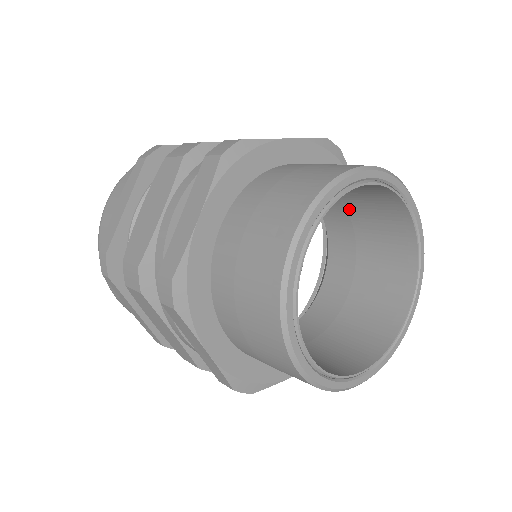
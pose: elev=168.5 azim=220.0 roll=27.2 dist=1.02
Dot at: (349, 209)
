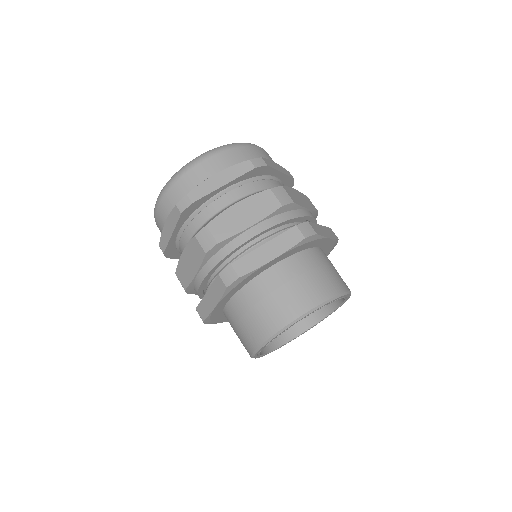
Dot at: occluded
